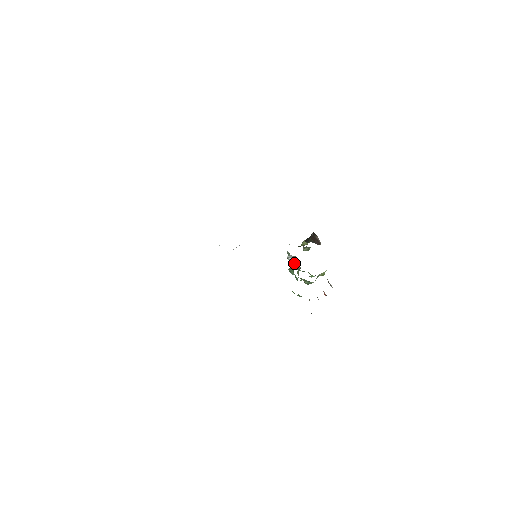
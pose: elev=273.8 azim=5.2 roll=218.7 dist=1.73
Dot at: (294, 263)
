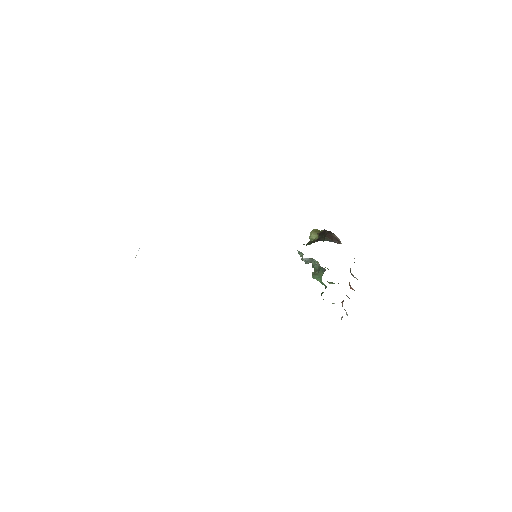
Dot at: (309, 262)
